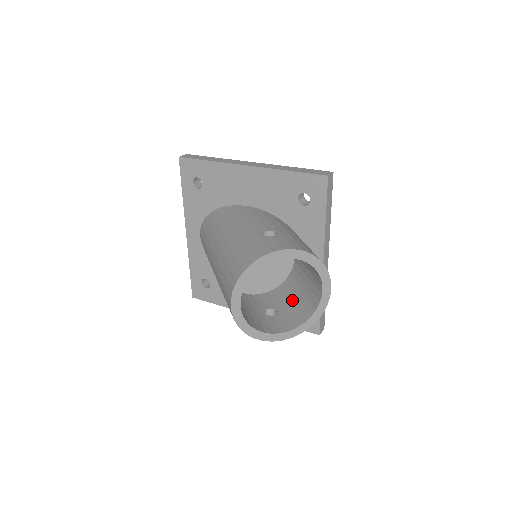
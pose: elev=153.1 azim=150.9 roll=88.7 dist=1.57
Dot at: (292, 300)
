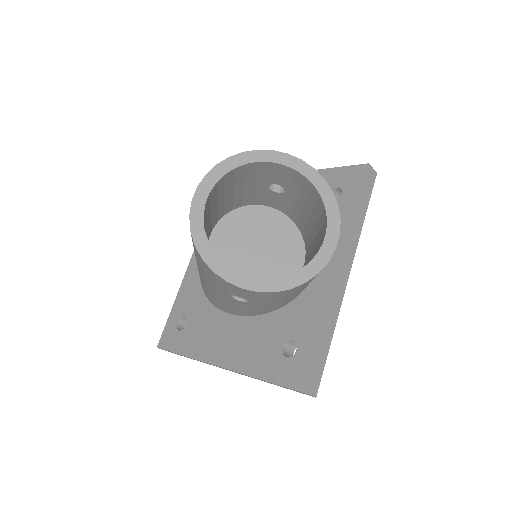
Dot at: occluded
